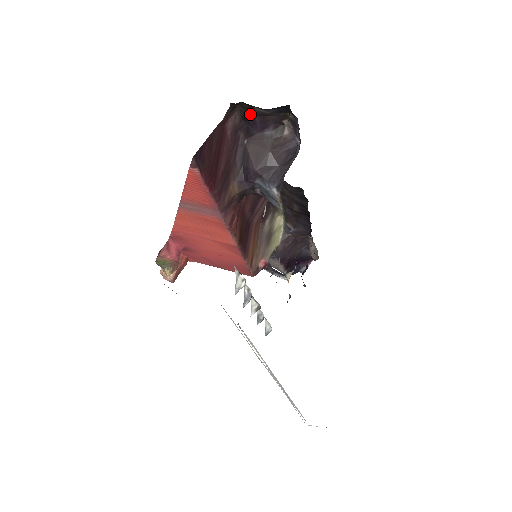
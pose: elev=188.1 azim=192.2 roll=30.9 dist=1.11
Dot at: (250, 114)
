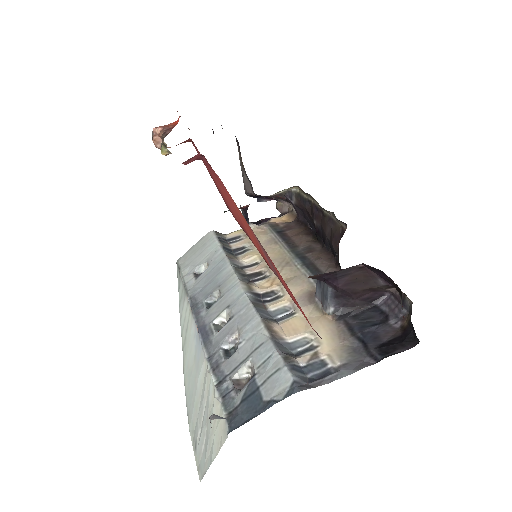
Dot at: occluded
